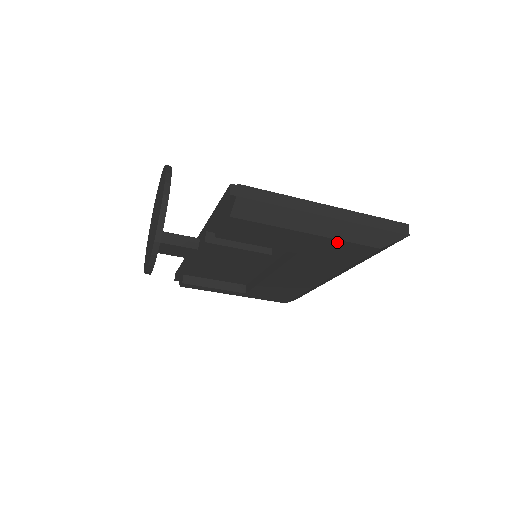
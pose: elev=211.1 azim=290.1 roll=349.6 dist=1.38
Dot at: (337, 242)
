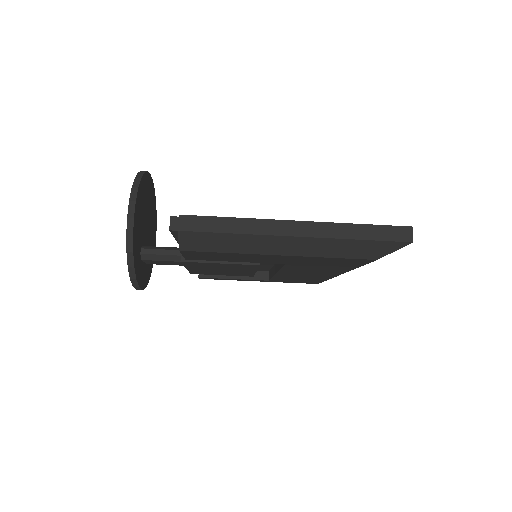
Dot at: (319, 258)
